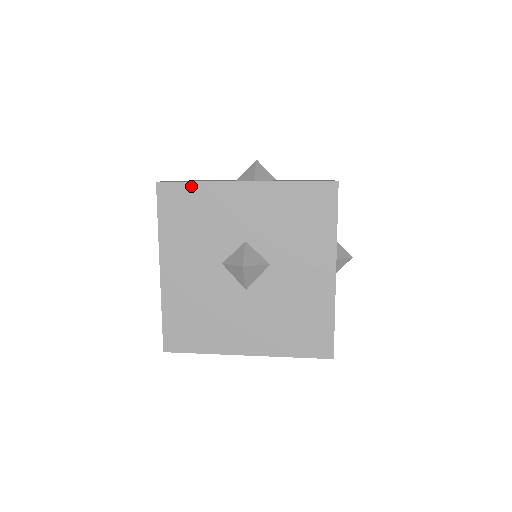
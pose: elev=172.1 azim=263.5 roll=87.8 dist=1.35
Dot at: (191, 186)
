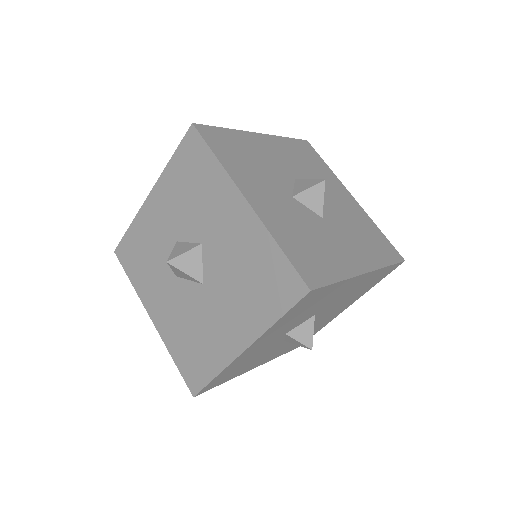
Dot at: (129, 234)
